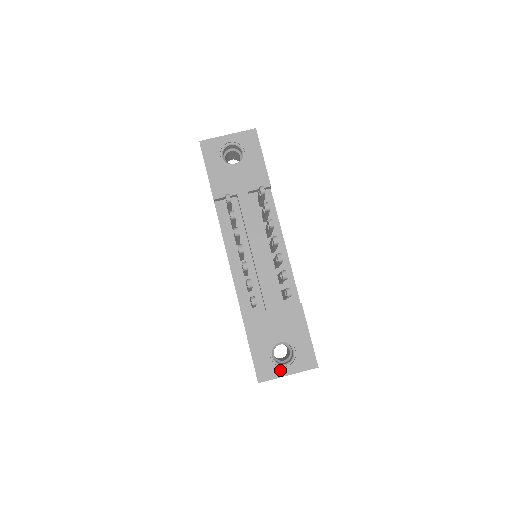
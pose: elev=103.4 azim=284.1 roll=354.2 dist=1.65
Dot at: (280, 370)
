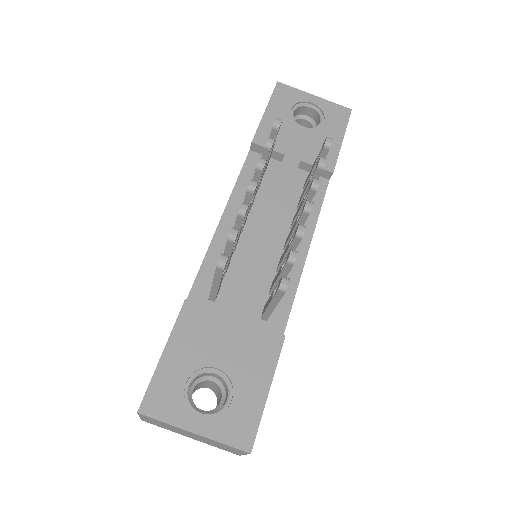
Dot at: (187, 415)
